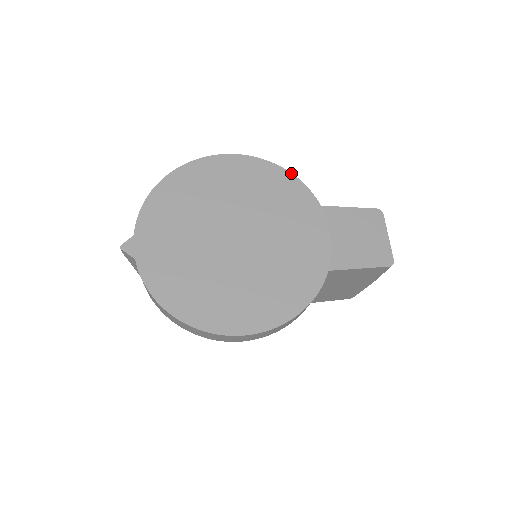
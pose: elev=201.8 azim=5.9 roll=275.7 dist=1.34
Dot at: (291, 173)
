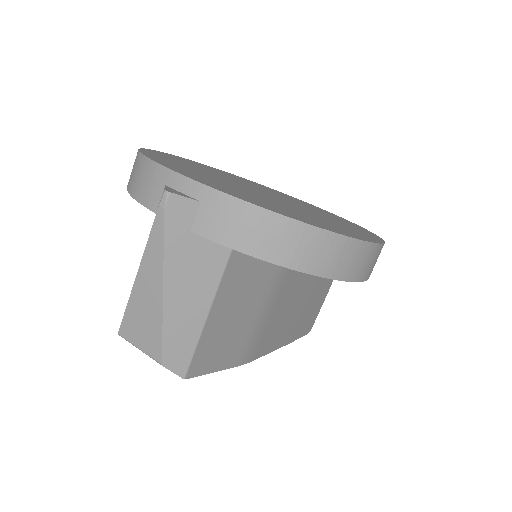
Dot at: occluded
